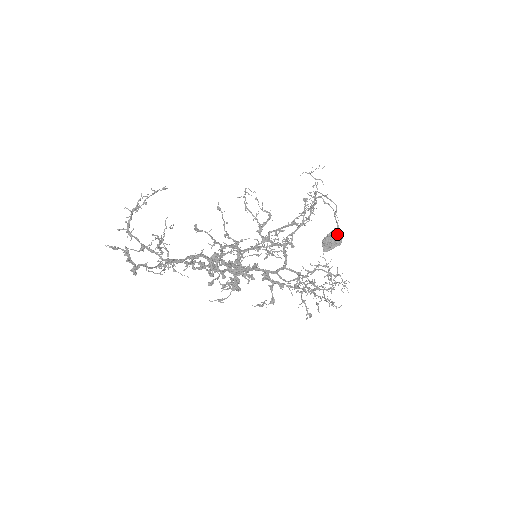
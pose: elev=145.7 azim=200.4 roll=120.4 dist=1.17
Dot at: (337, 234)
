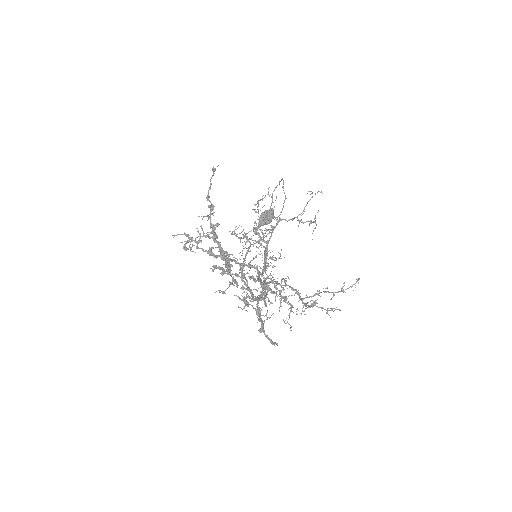
Dot at: (272, 214)
